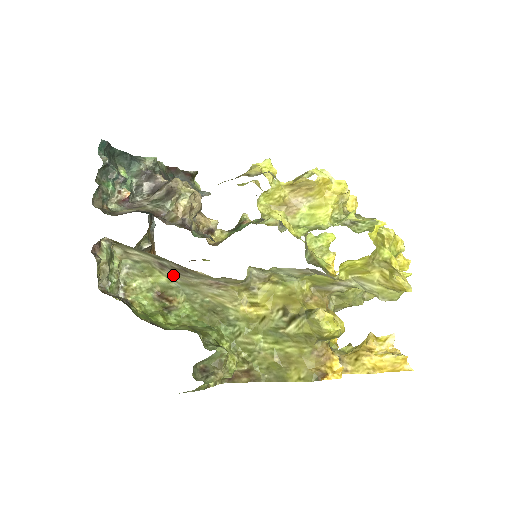
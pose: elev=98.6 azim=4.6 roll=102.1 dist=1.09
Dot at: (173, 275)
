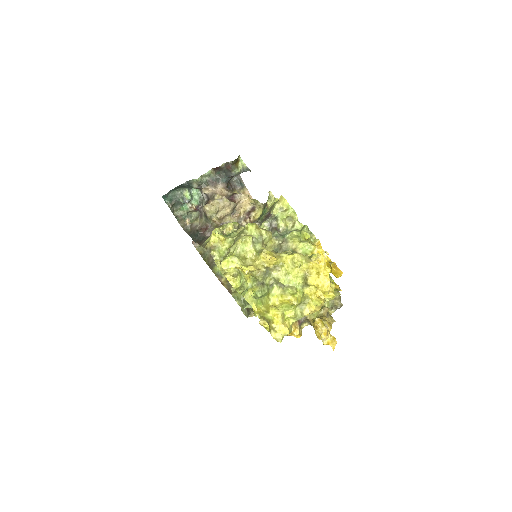
Dot at: occluded
